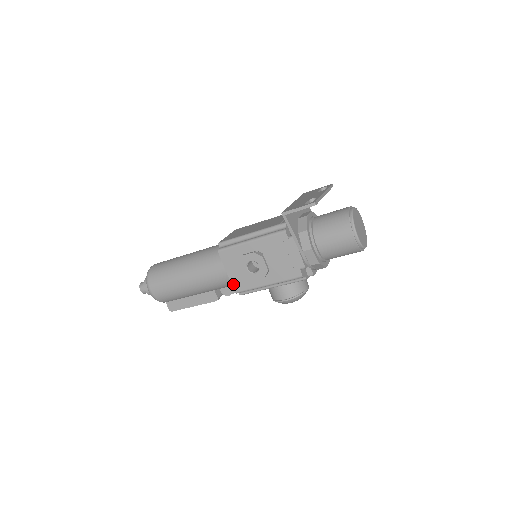
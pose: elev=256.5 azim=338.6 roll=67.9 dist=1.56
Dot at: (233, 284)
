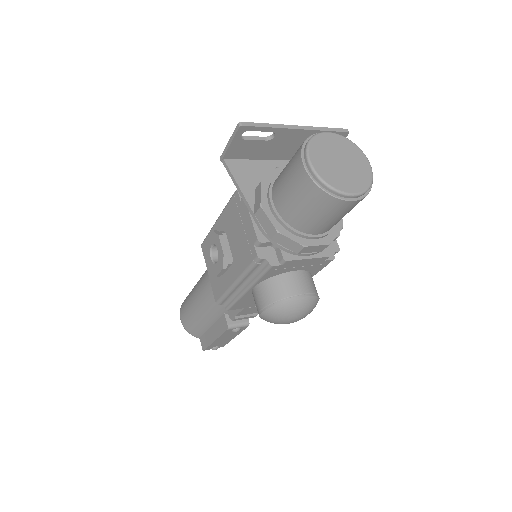
Dot at: (213, 290)
